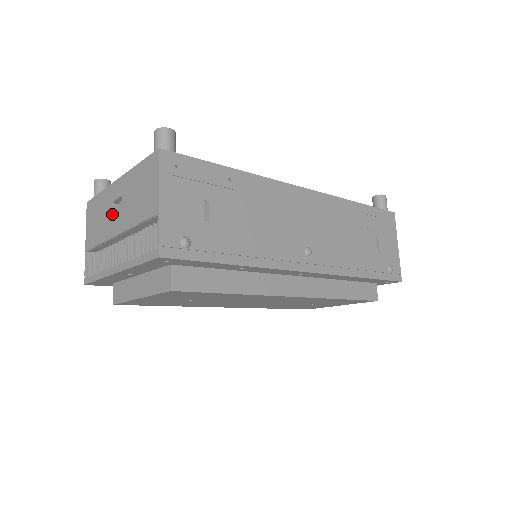
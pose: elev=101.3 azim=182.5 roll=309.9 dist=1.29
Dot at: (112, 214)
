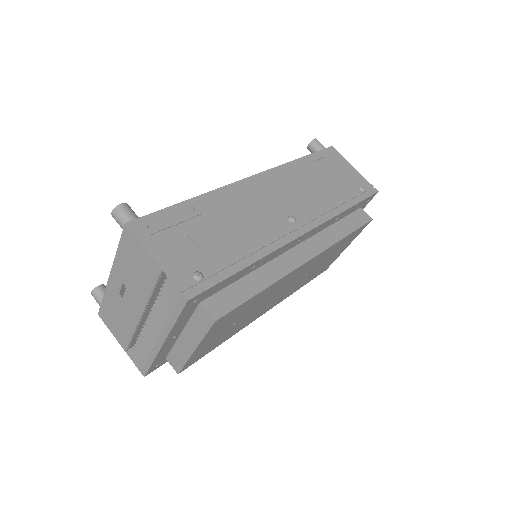
Dot at: (125, 304)
